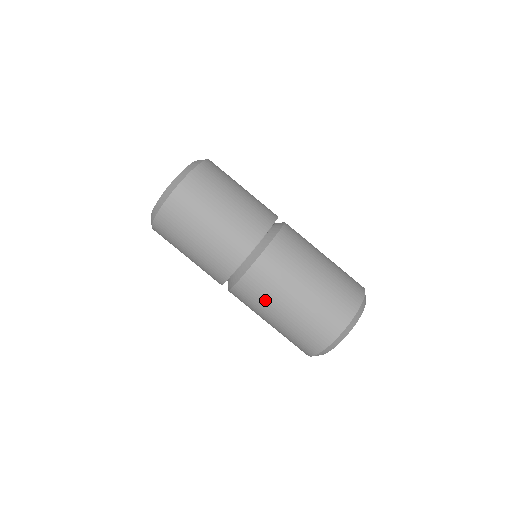
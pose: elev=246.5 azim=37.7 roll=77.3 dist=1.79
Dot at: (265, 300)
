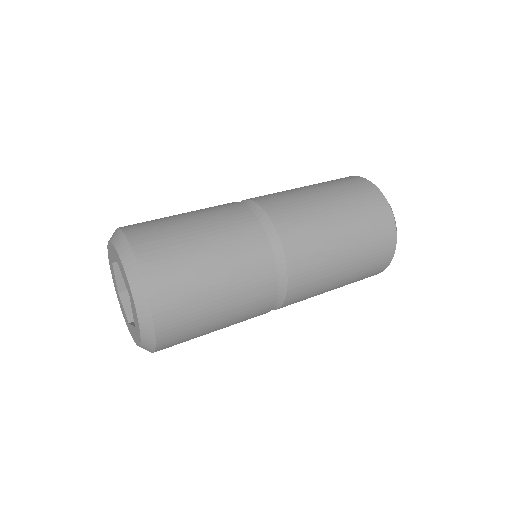
Dot at: occluded
